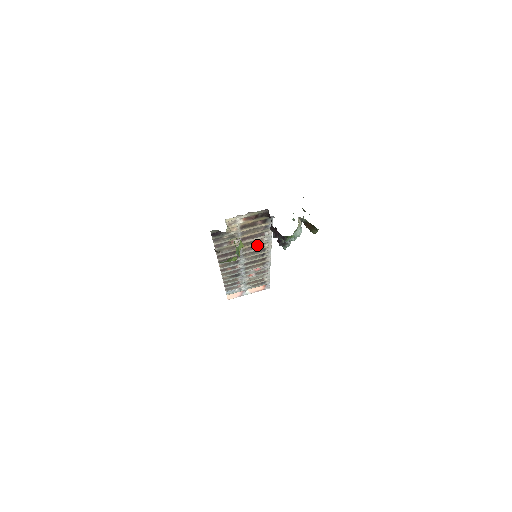
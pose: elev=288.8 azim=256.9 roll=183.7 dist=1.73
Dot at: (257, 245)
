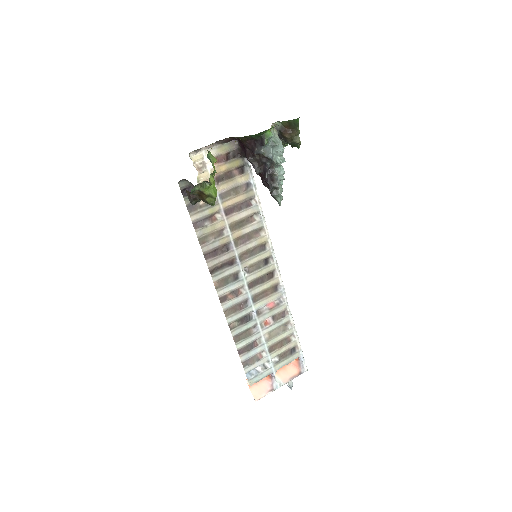
Dot at: (250, 234)
